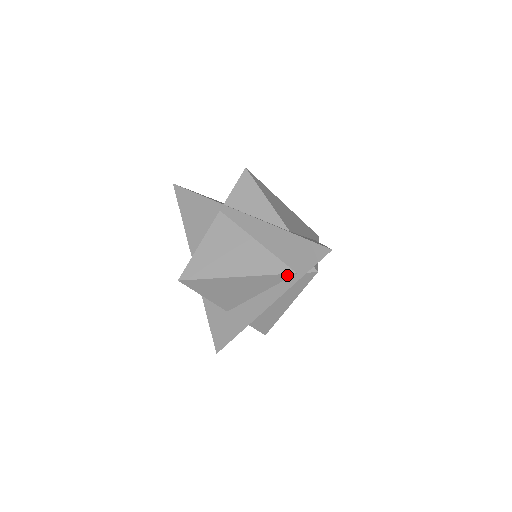
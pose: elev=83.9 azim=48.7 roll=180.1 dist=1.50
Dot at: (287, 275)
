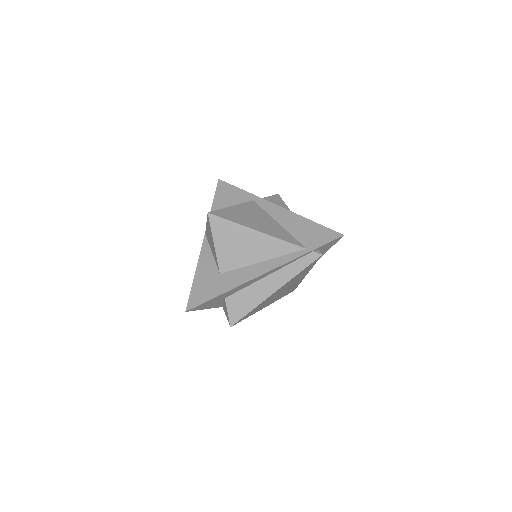
Dot at: (297, 247)
